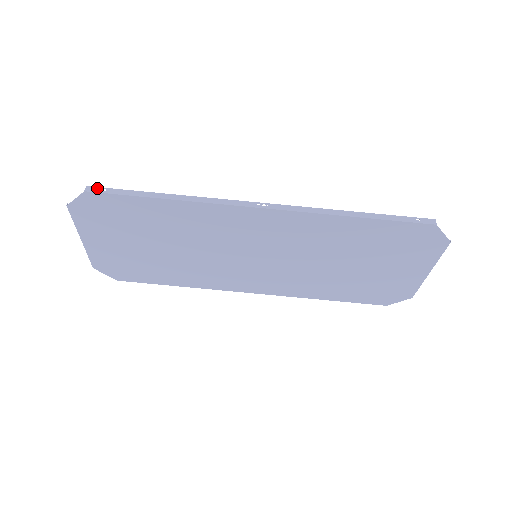
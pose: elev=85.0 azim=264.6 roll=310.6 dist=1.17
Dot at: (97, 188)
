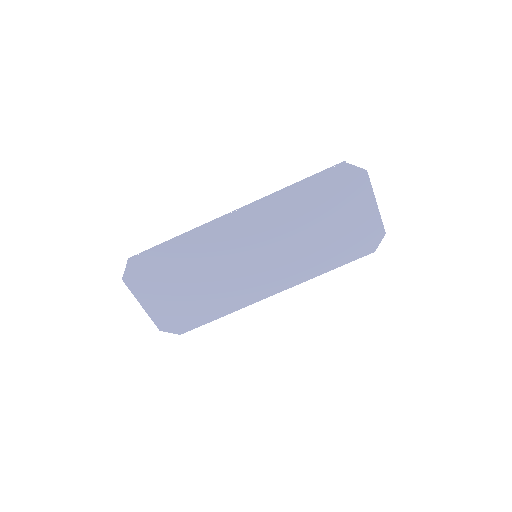
Dot at: (134, 256)
